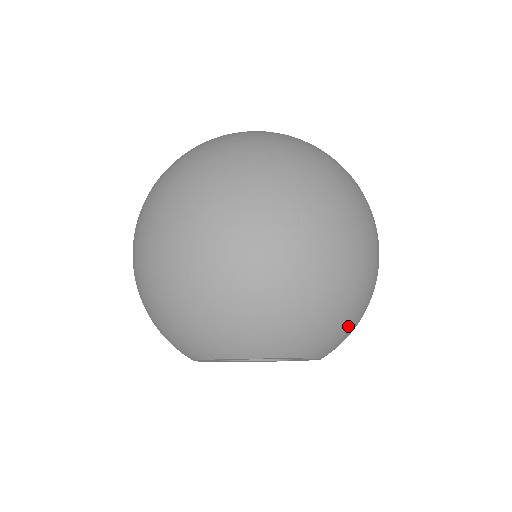
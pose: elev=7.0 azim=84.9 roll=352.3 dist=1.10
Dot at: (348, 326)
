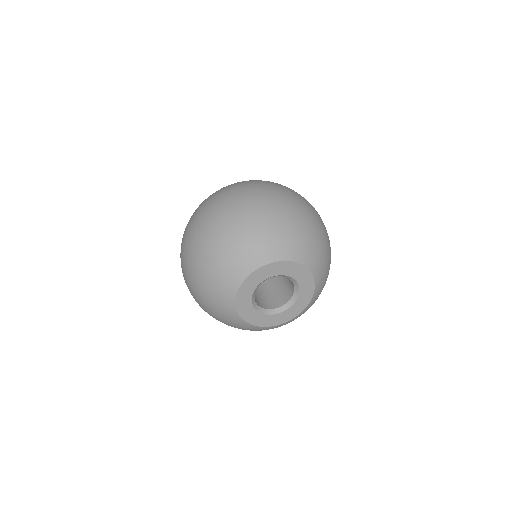
Dot at: (327, 262)
